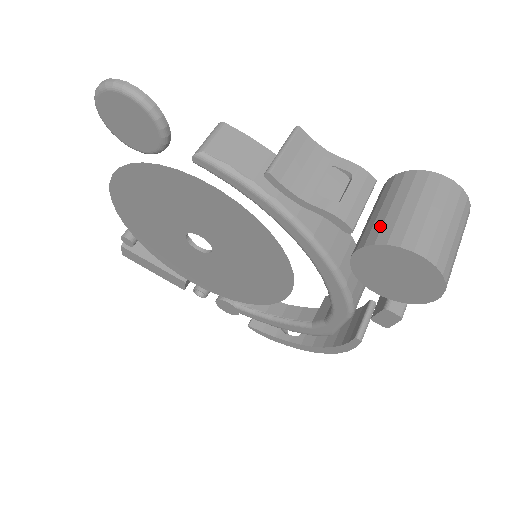
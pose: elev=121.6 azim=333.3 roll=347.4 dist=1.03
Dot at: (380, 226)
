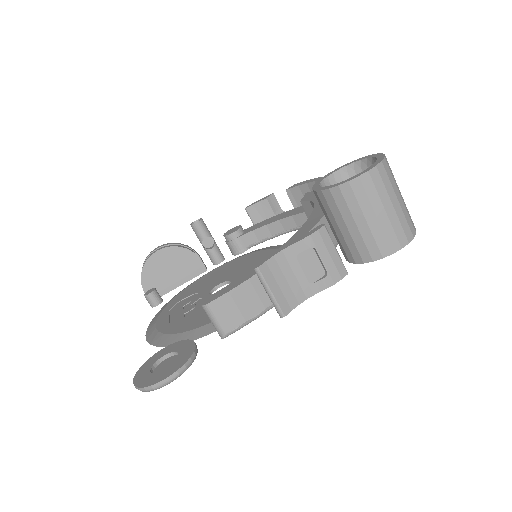
Dot at: (355, 247)
